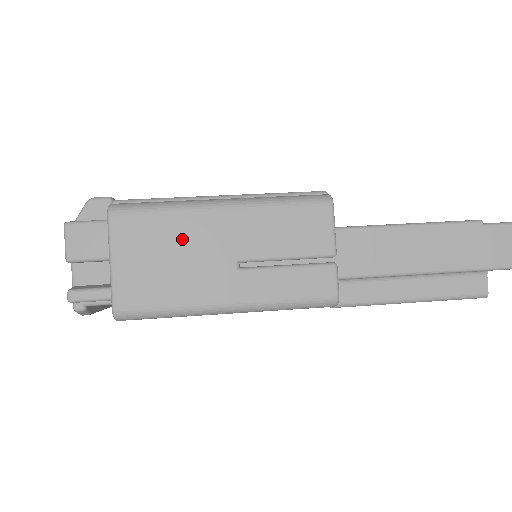
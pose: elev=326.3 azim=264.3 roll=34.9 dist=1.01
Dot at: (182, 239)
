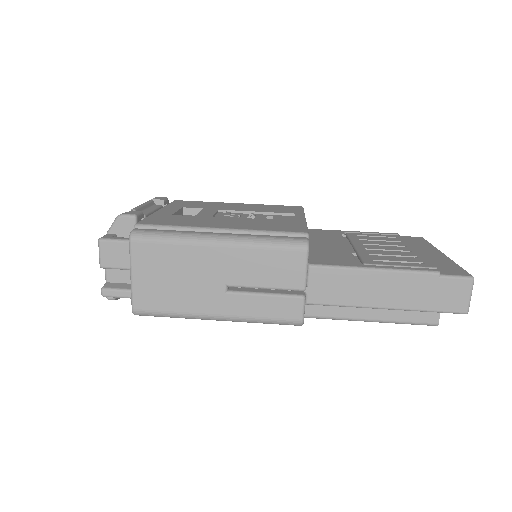
Dot at: (185, 265)
